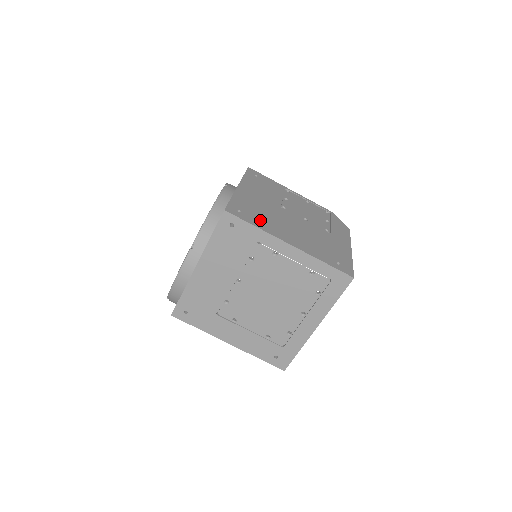
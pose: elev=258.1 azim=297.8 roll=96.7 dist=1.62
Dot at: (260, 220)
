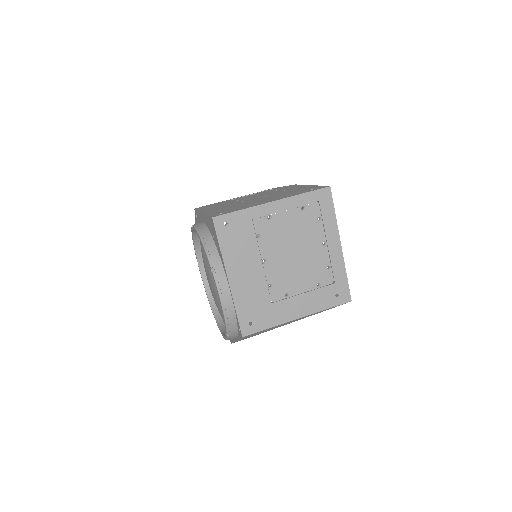
Dot at: (239, 208)
